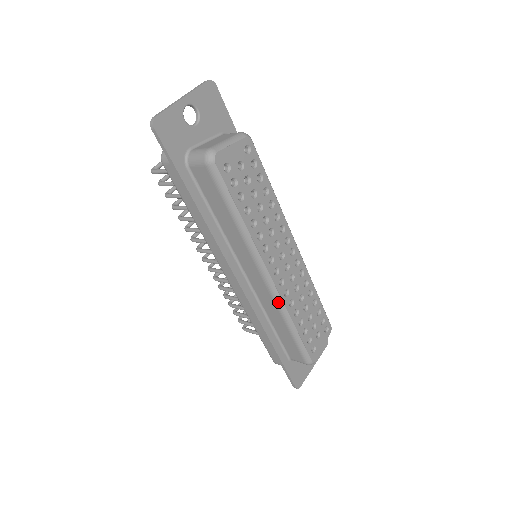
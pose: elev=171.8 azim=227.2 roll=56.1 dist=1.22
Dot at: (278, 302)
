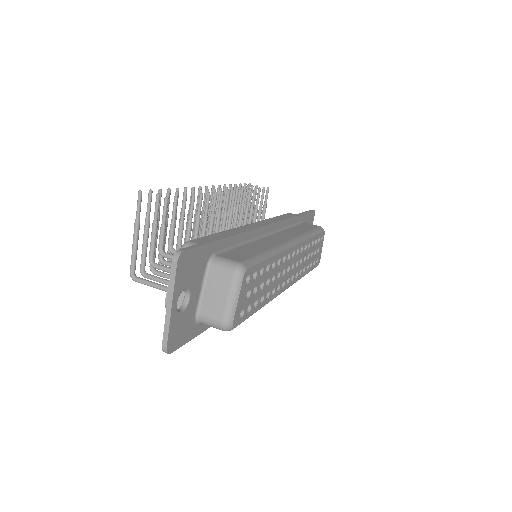
Dot at: occluded
